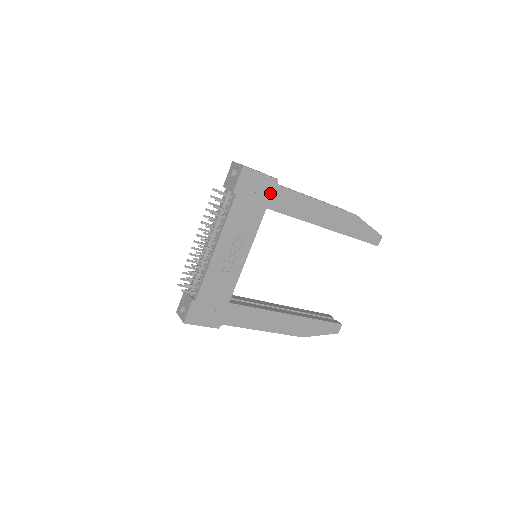
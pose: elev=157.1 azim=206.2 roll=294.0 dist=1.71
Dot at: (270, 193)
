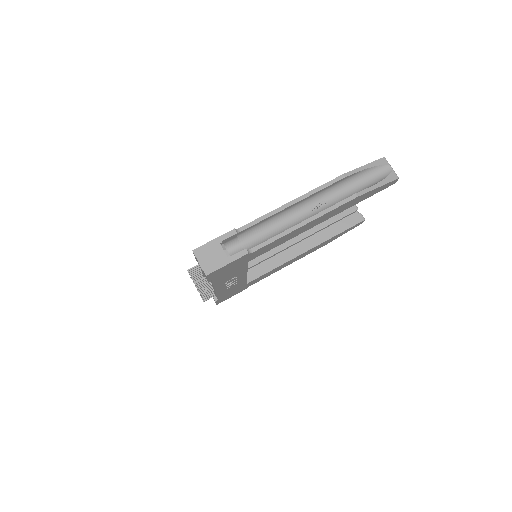
Dot at: (245, 259)
